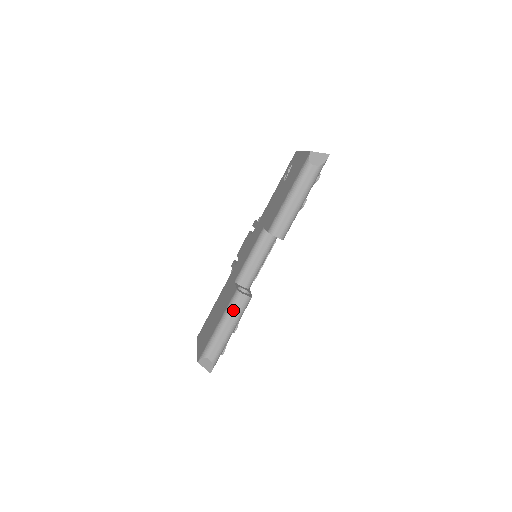
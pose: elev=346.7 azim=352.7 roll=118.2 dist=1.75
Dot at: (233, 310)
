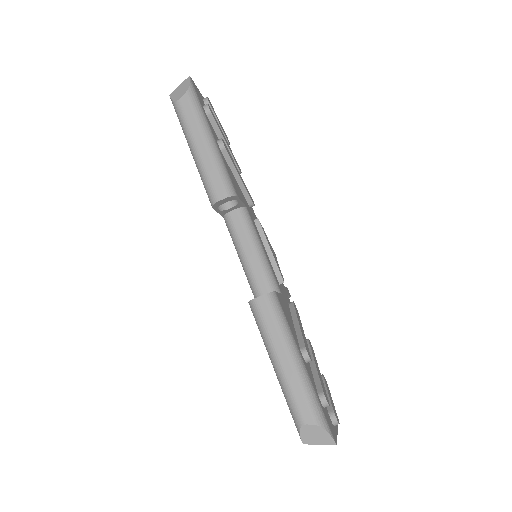
Dot at: (266, 329)
